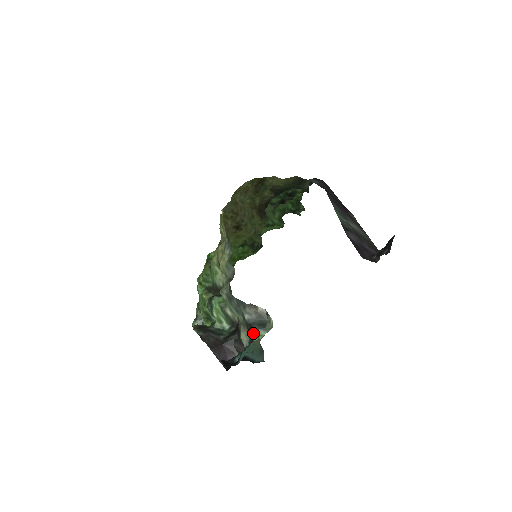
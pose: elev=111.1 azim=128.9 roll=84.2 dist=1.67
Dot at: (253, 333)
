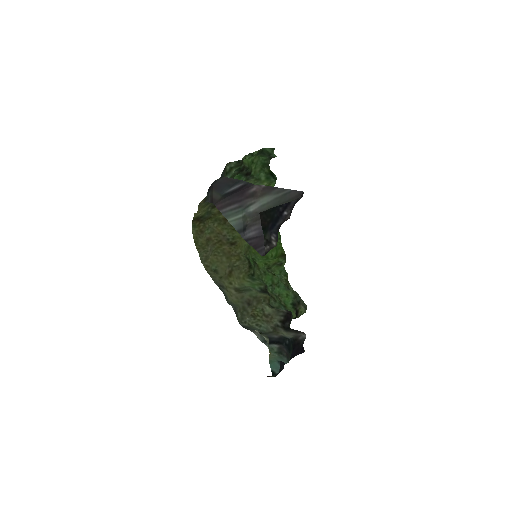
Dot at: (271, 345)
